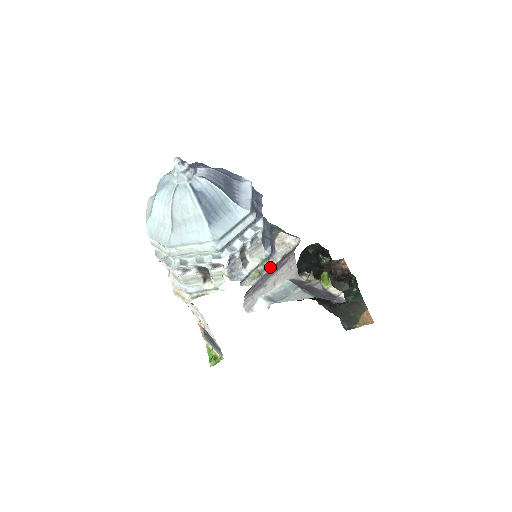
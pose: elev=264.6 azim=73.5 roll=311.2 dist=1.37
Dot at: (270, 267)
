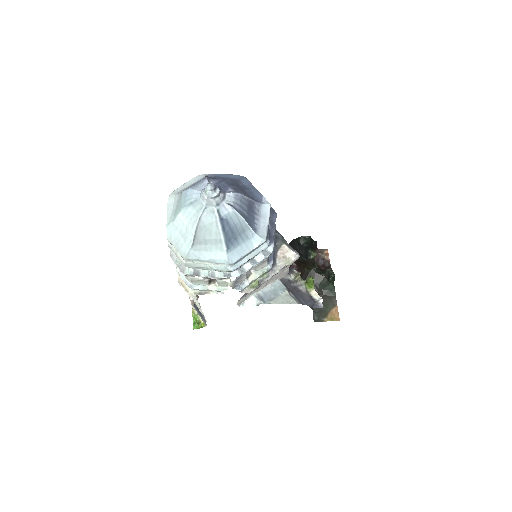
Dot at: (268, 278)
